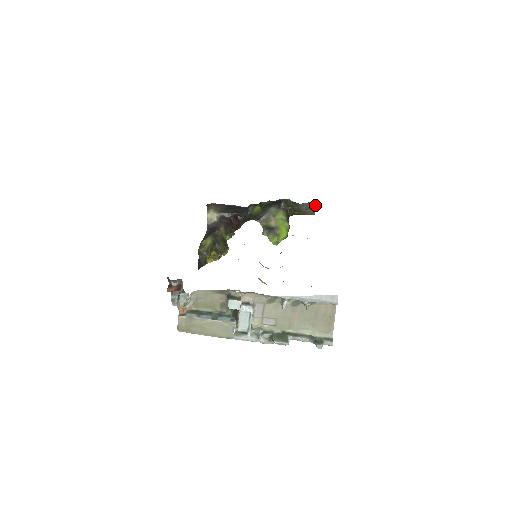
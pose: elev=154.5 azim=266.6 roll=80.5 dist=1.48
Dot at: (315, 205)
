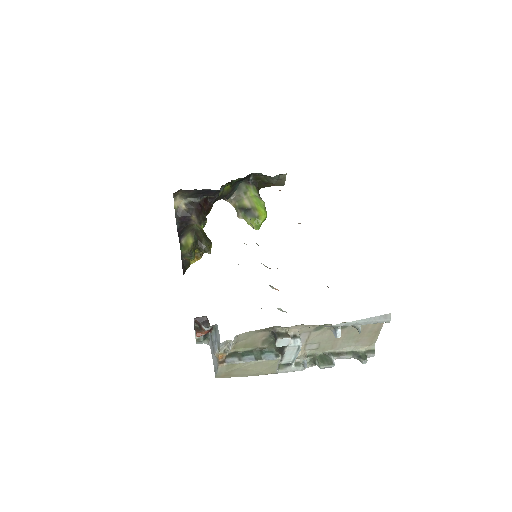
Dot at: occluded
